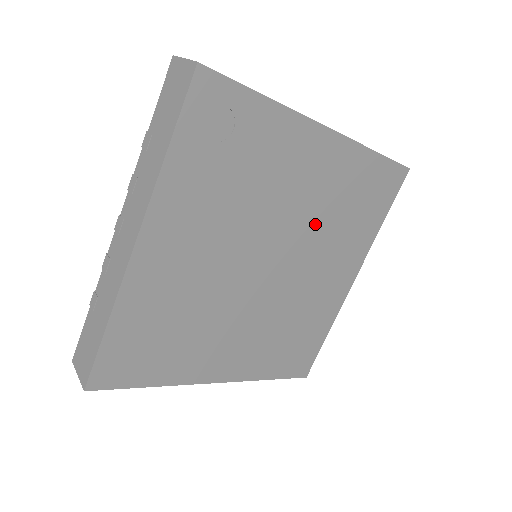
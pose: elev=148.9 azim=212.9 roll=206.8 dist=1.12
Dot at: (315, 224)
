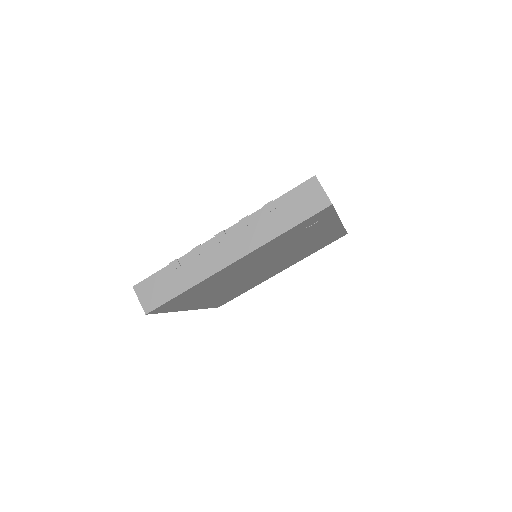
Dot at: (295, 253)
